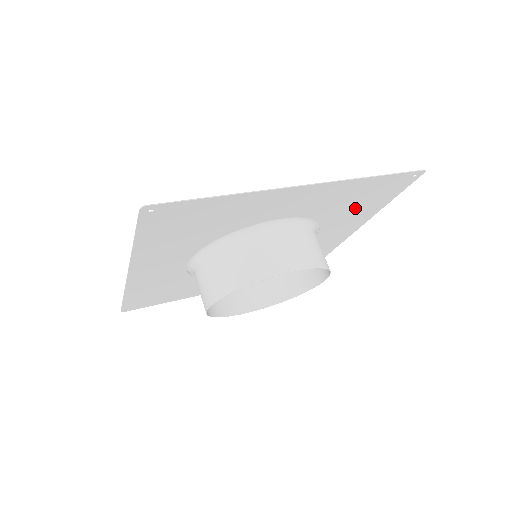
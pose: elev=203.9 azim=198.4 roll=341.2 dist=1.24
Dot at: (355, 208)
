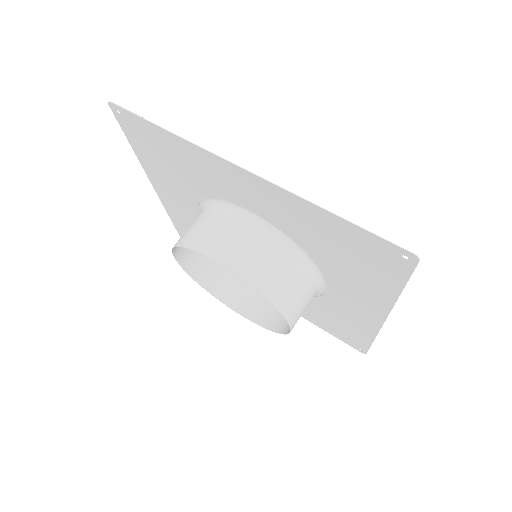
Dot at: (348, 265)
